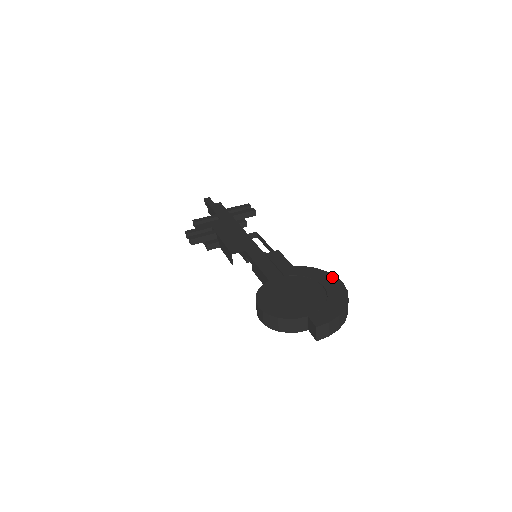
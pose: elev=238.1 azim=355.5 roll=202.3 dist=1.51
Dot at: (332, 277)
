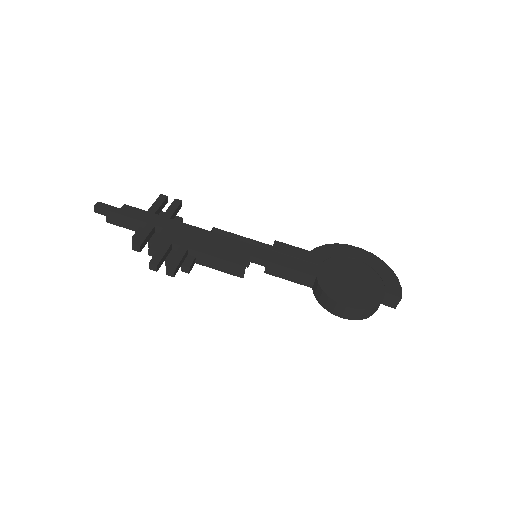
Dot at: (349, 247)
